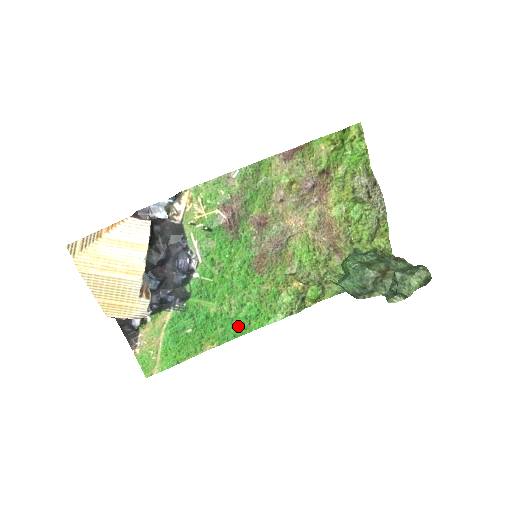
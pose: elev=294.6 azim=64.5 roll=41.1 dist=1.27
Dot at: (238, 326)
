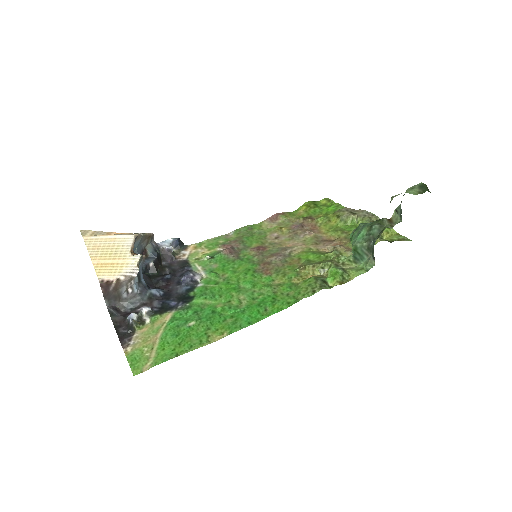
Dot at: (252, 314)
